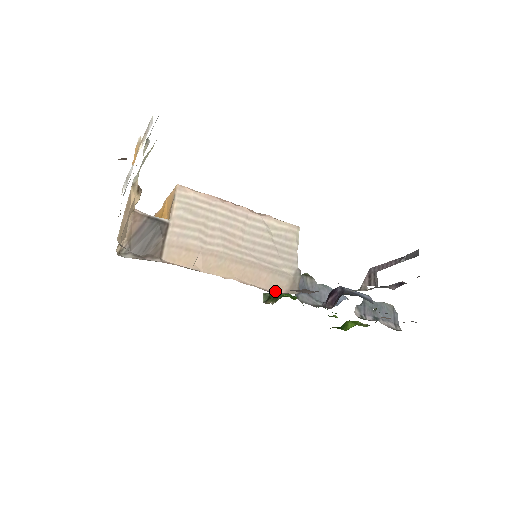
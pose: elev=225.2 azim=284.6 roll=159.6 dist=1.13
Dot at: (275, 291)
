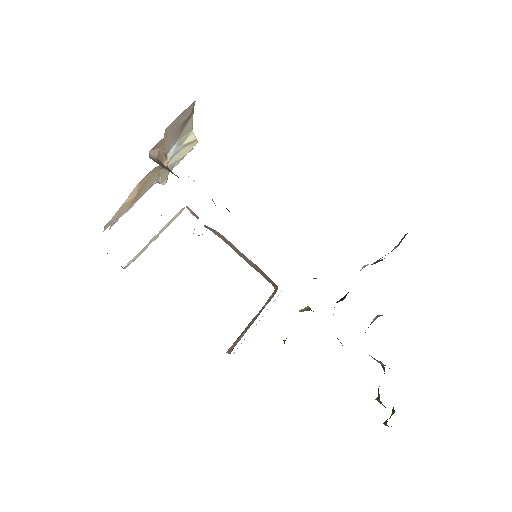
Dot at: occluded
